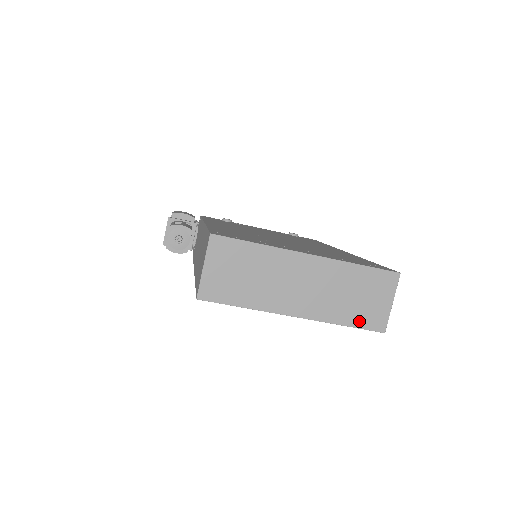
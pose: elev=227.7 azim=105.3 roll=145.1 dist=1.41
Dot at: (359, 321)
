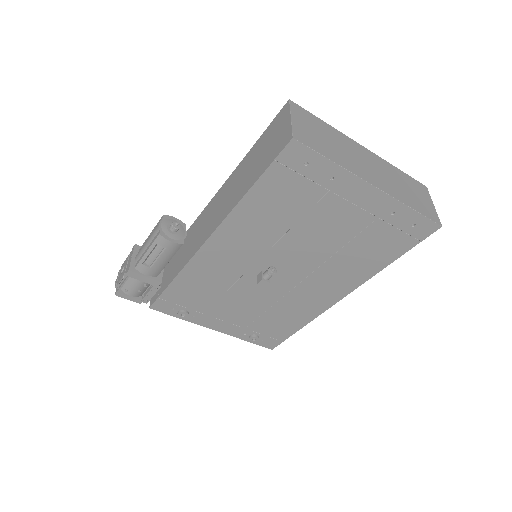
Dot at: (420, 210)
